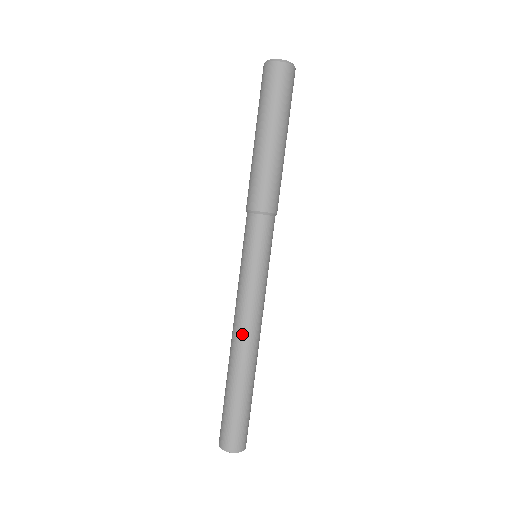
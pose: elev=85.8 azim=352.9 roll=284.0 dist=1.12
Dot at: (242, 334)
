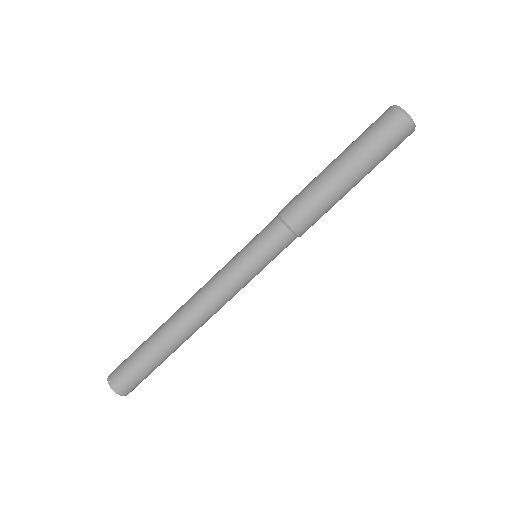
Dot at: (190, 300)
